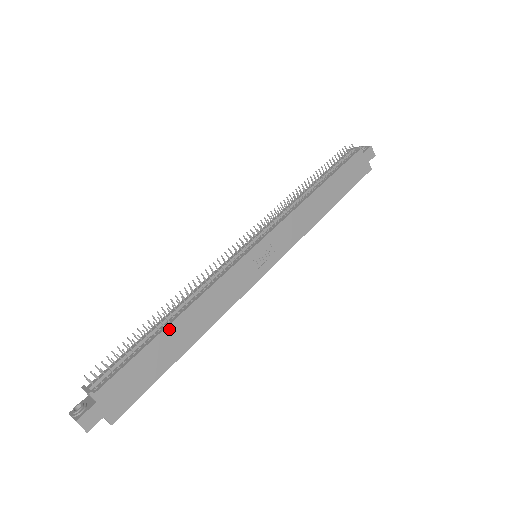
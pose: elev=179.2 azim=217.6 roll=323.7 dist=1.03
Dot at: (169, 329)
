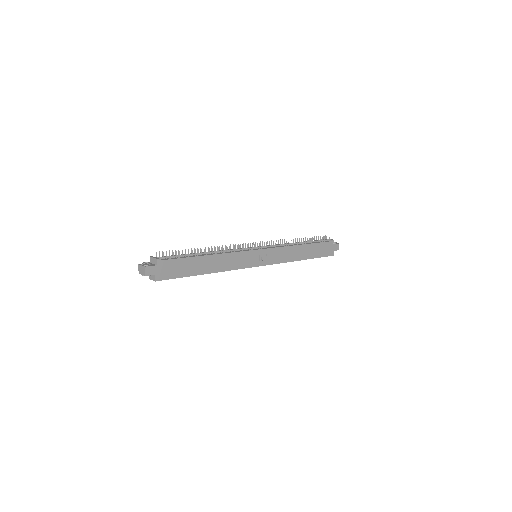
Dot at: (203, 257)
